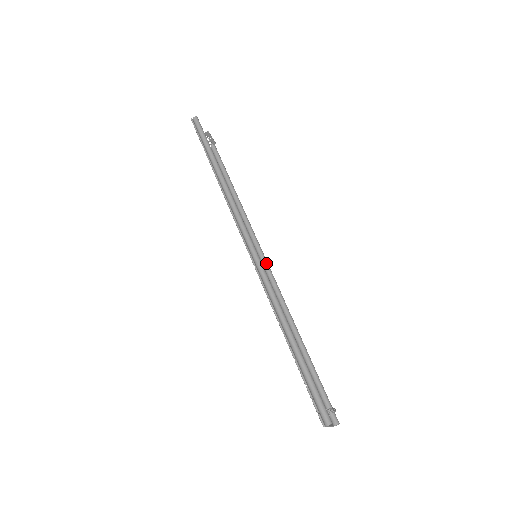
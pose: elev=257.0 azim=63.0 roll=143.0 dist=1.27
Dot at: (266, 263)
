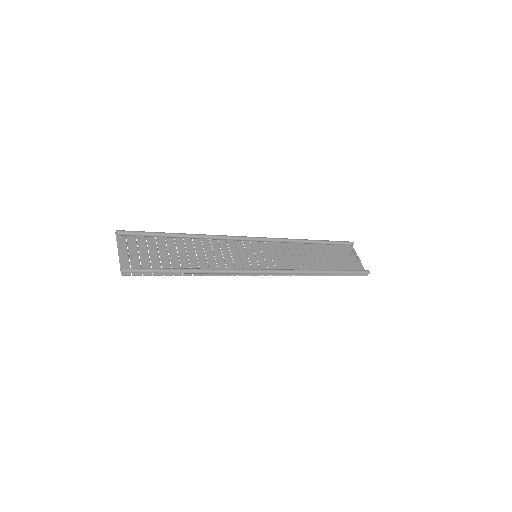
Dot at: (252, 240)
